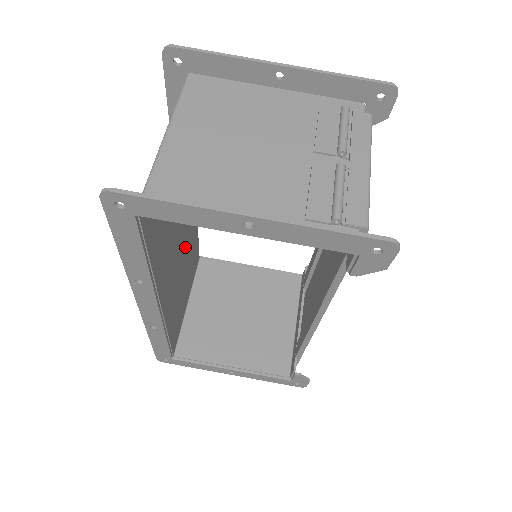
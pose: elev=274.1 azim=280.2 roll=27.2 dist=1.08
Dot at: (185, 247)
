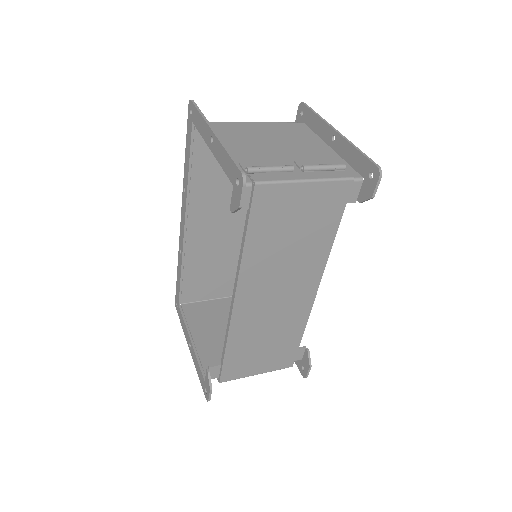
Dot at: occluded
